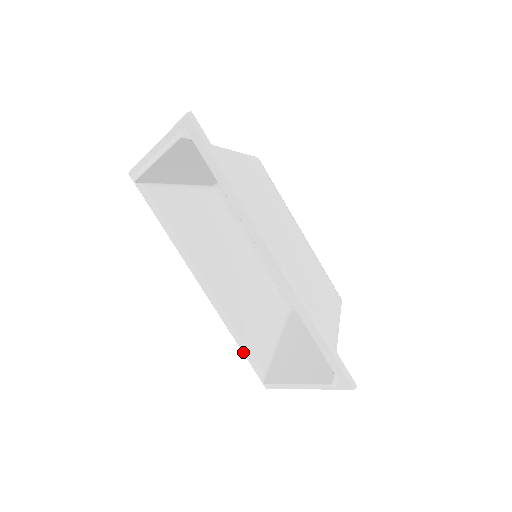
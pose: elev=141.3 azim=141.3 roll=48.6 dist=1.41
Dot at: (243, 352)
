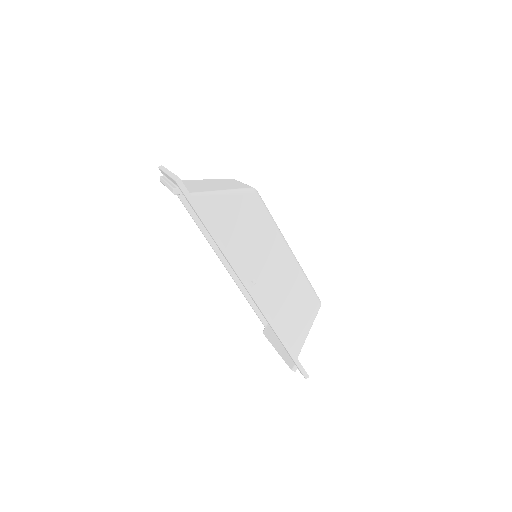
Dot at: occluded
